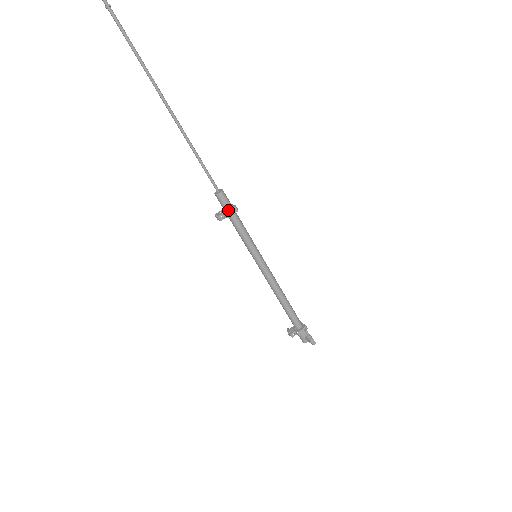
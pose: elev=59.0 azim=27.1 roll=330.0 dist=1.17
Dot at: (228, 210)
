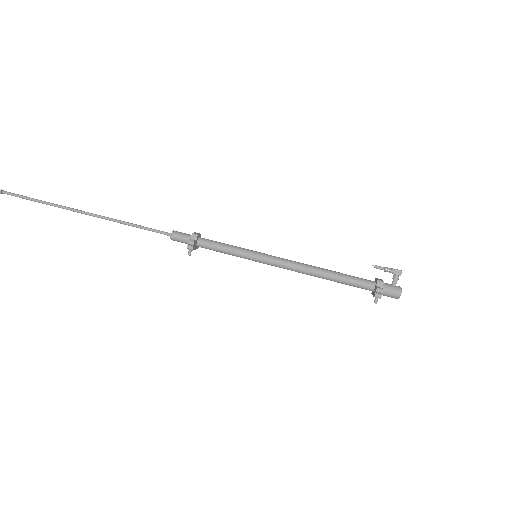
Dot at: (192, 235)
